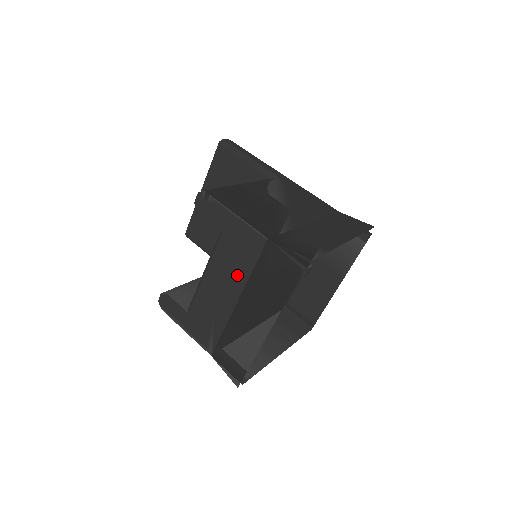
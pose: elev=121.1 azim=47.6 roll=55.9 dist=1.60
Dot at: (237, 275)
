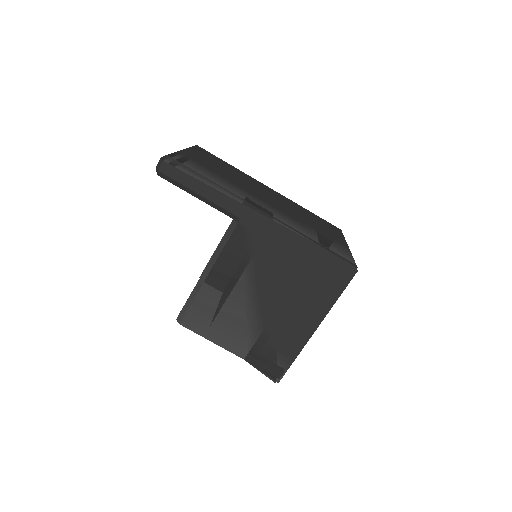
Dot at: occluded
